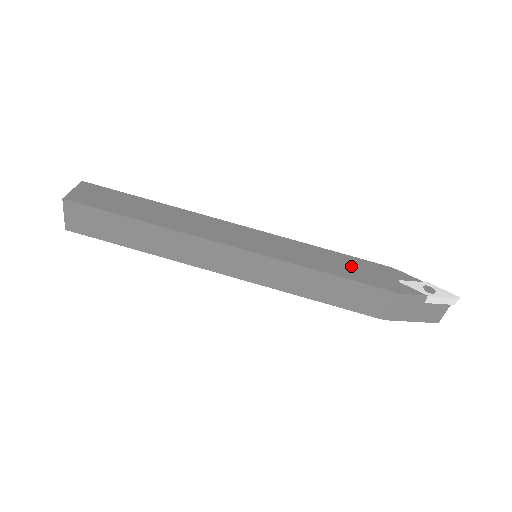
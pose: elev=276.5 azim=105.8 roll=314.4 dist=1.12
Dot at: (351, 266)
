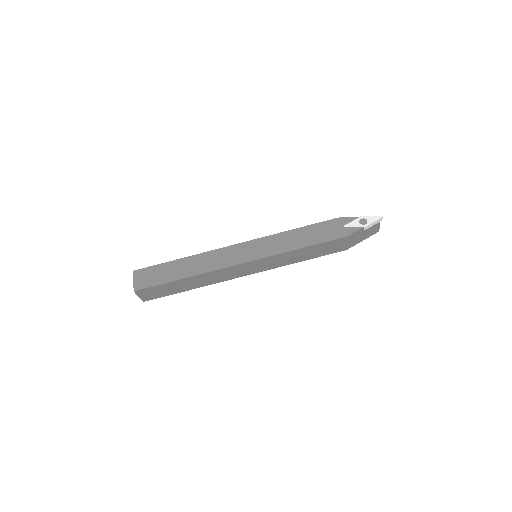
Dot at: (312, 234)
